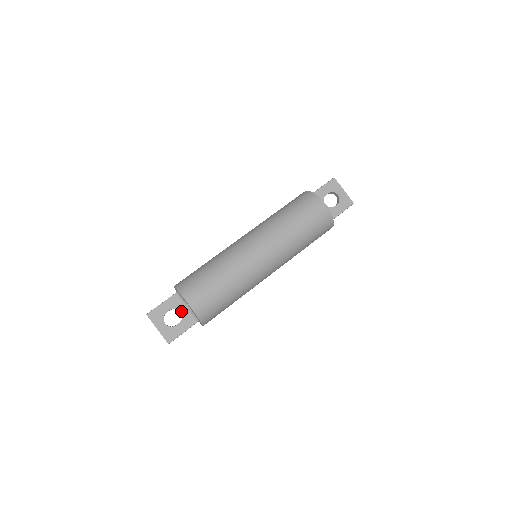
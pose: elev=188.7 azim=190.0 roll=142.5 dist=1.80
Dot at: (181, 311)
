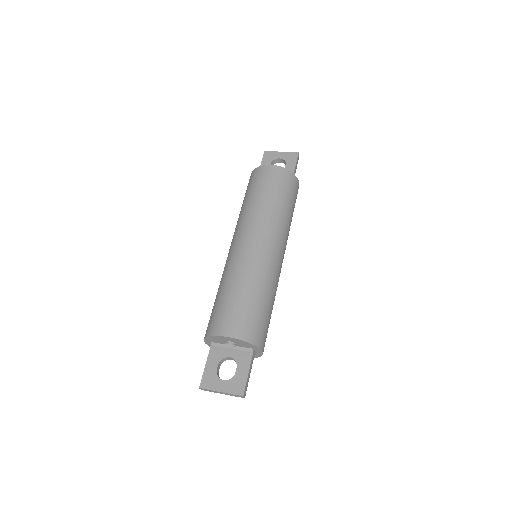
Dot at: (229, 356)
